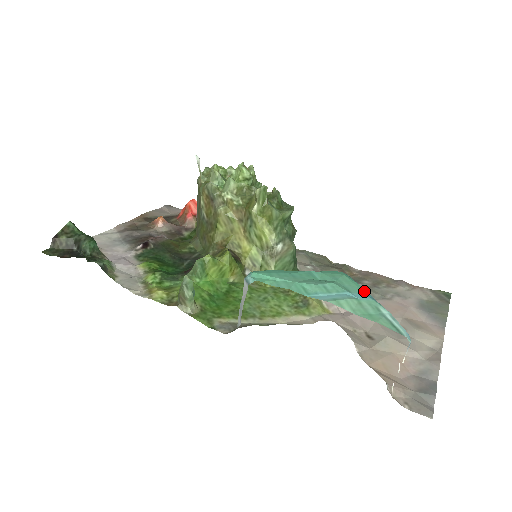
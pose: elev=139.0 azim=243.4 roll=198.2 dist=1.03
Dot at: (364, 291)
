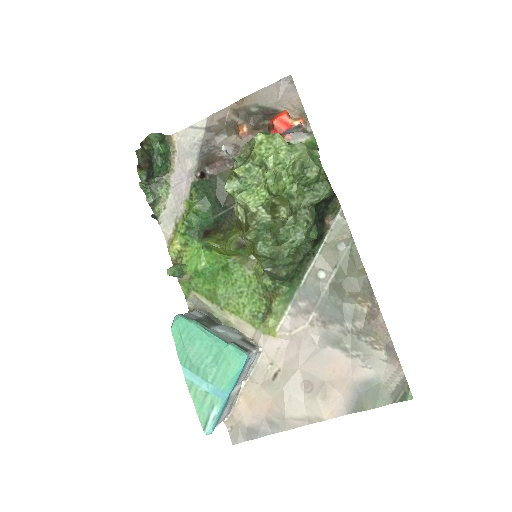
Dot at: (224, 388)
